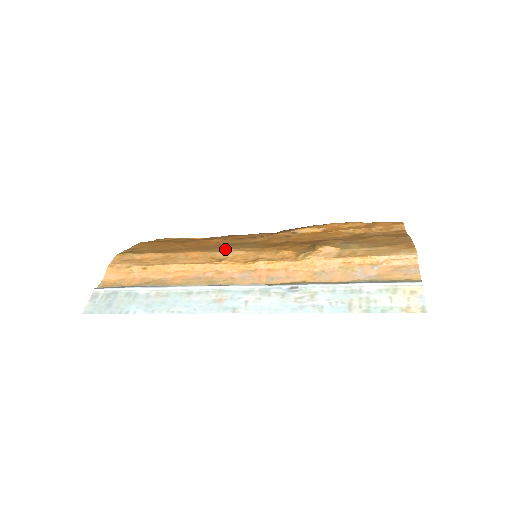
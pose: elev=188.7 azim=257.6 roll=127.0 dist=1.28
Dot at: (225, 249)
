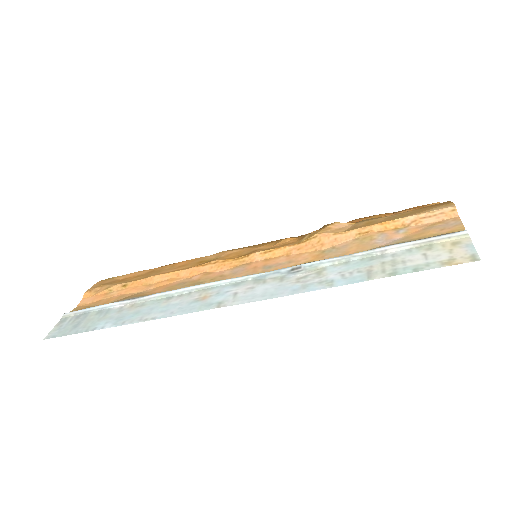
Dot at: (218, 253)
